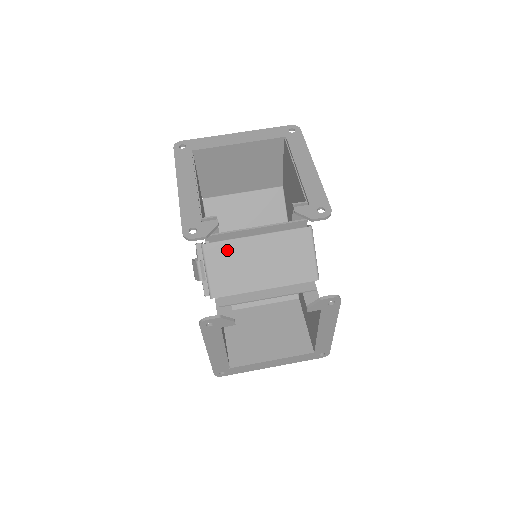
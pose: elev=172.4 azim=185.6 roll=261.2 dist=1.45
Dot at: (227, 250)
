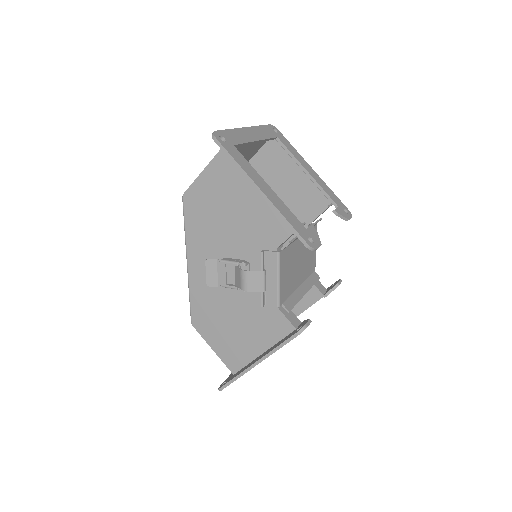
Dot at: (289, 255)
